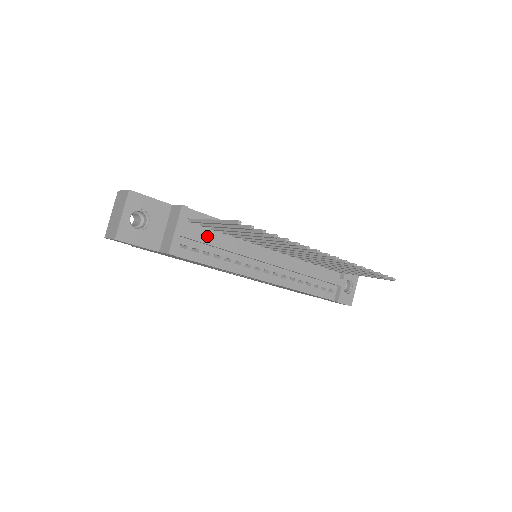
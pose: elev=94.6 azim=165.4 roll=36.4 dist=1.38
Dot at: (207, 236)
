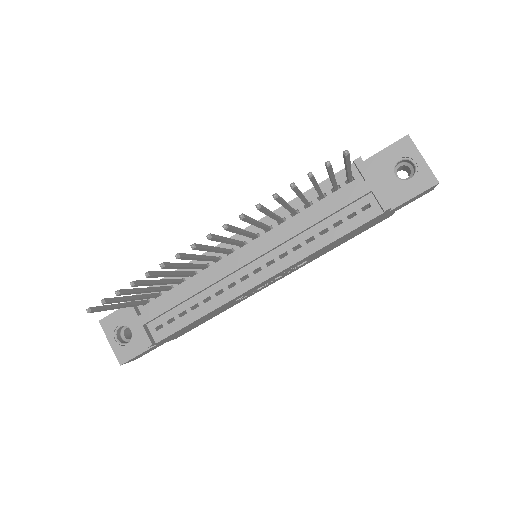
Dot at: (164, 303)
